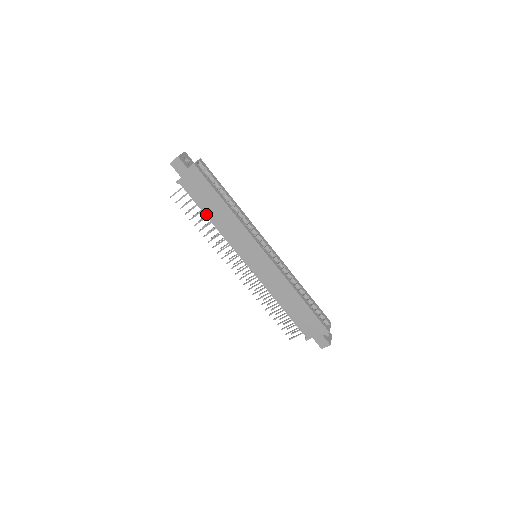
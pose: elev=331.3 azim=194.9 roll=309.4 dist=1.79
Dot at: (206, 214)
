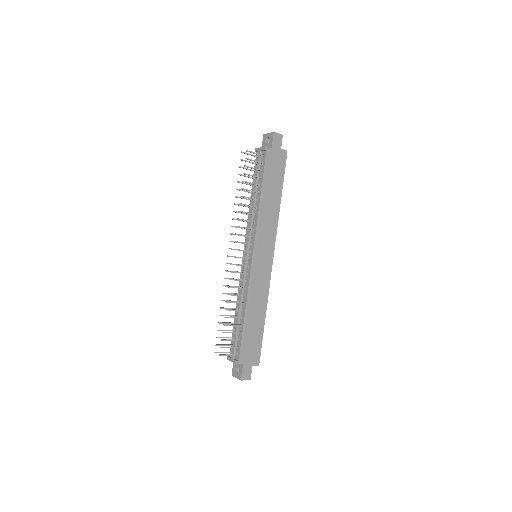
Dot at: (262, 190)
